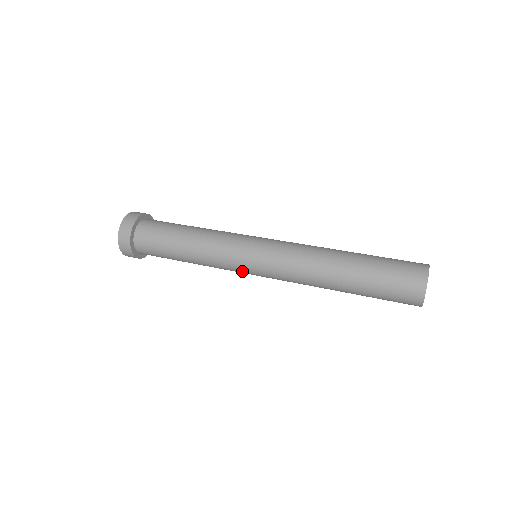
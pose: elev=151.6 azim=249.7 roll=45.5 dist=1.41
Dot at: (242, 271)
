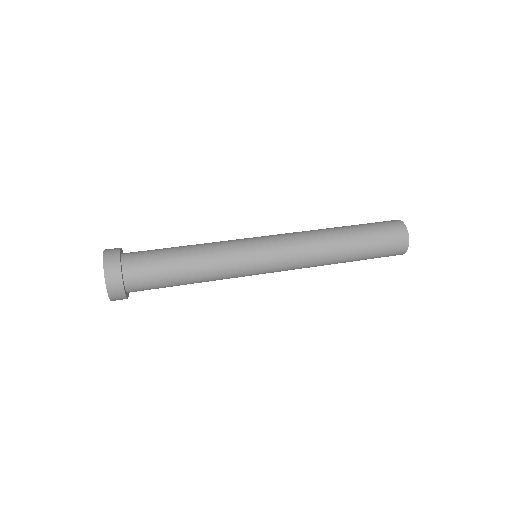
Dot at: (251, 268)
